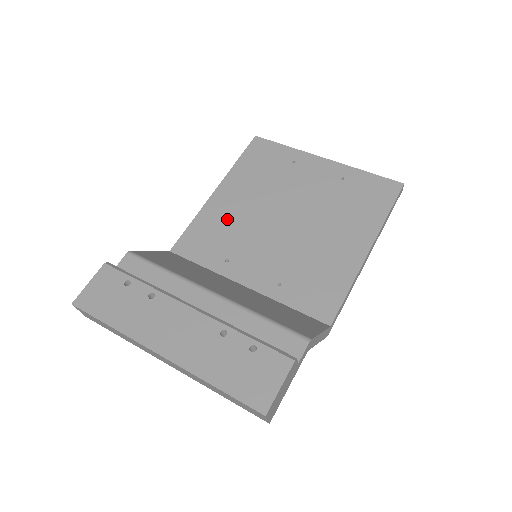
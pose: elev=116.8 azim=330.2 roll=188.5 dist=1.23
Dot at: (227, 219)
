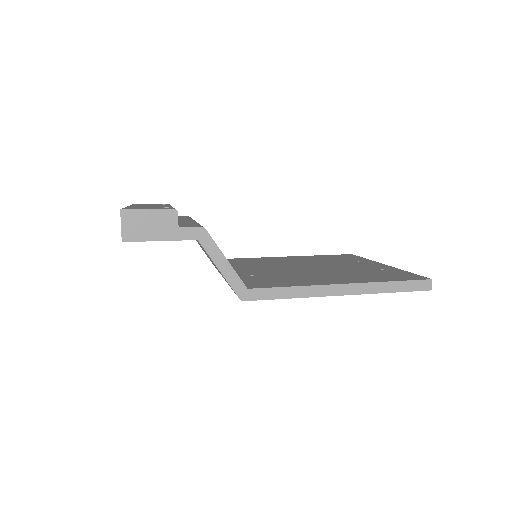
Dot at: (273, 261)
